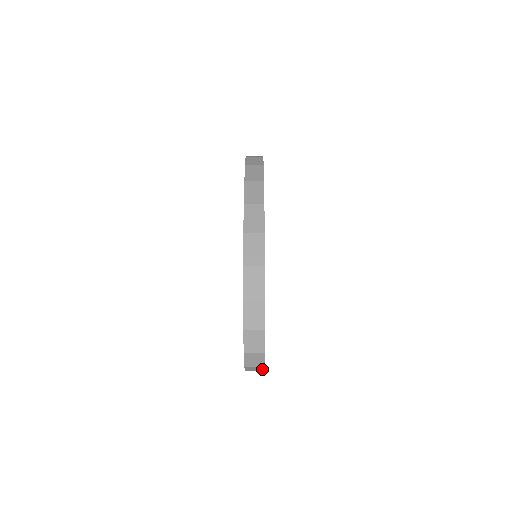
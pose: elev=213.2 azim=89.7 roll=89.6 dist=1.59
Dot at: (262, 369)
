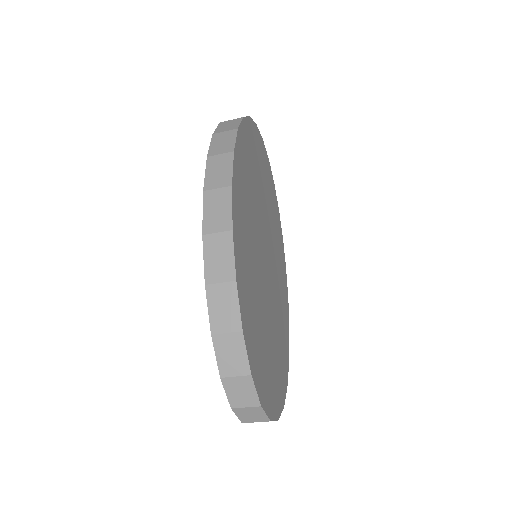
Dot at: occluded
